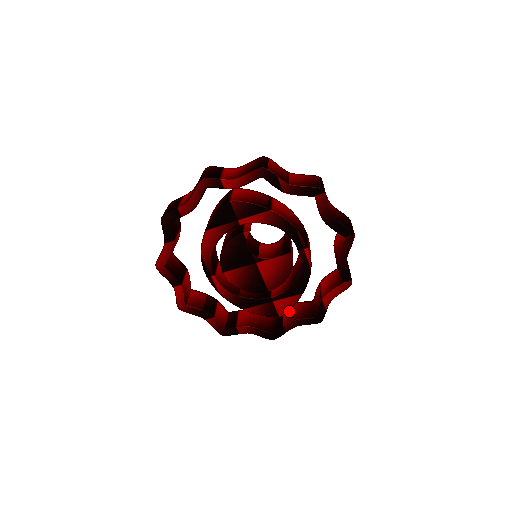
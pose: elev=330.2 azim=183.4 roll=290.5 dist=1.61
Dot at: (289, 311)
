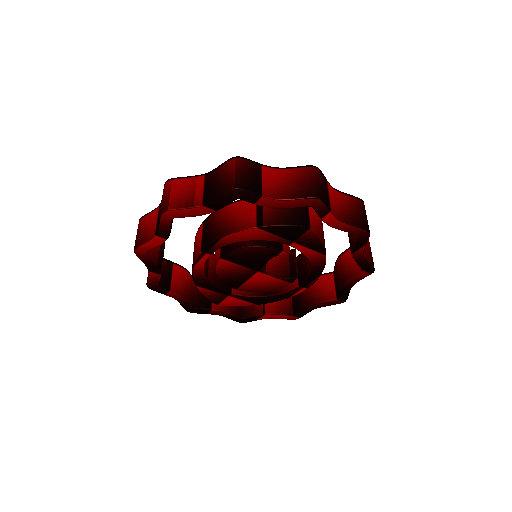
Dot at: occluded
